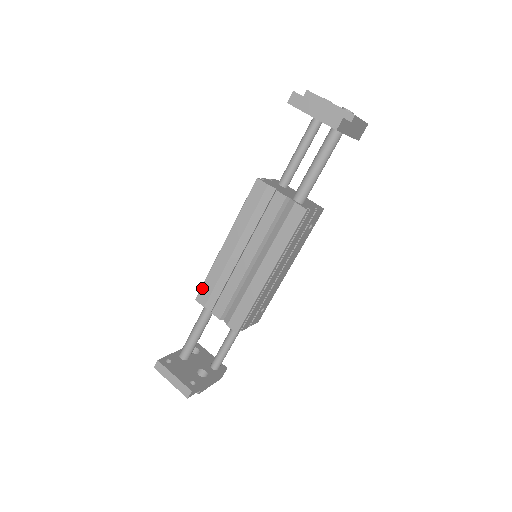
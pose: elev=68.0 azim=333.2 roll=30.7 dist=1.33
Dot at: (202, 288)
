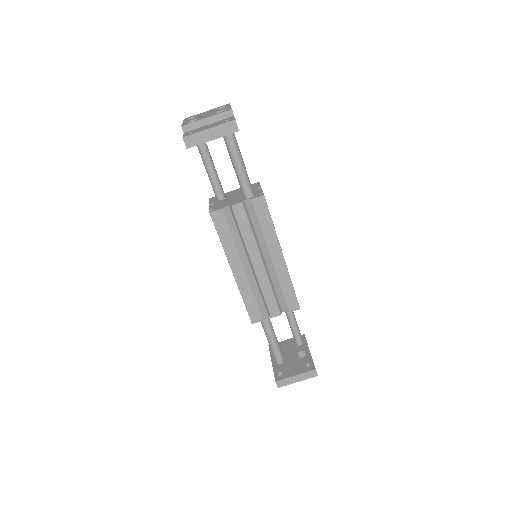
Dot at: (249, 313)
